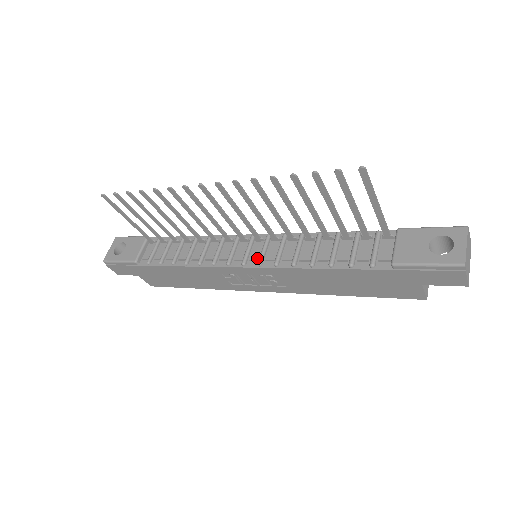
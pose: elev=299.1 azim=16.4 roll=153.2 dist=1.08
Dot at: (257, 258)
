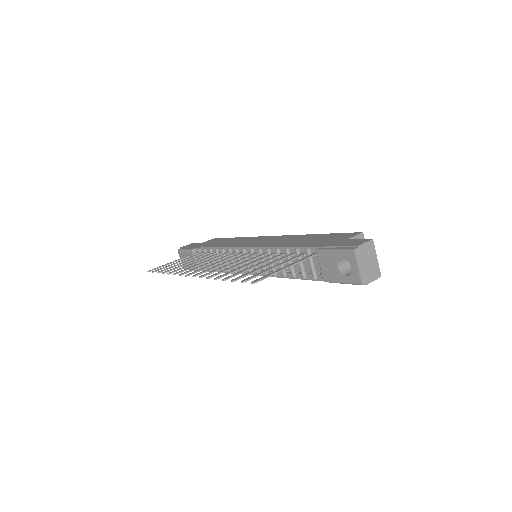
Dot at: (255, 268)
